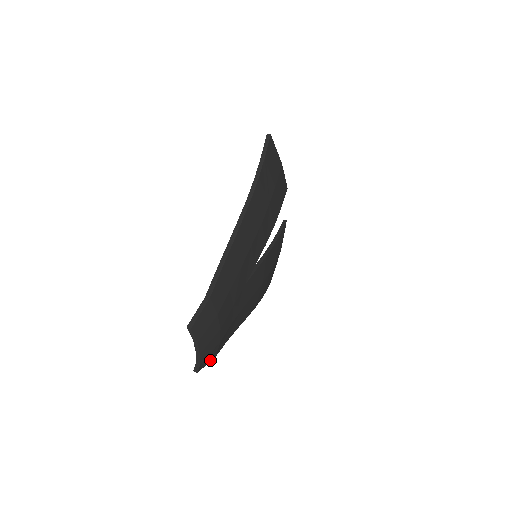
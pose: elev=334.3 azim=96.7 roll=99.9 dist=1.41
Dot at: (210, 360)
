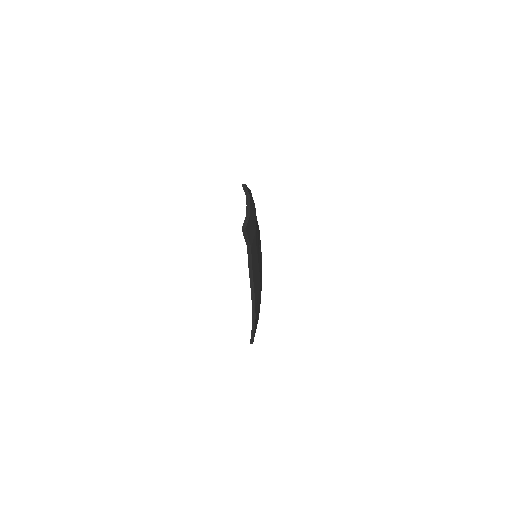
Dot at: (249, 240)
